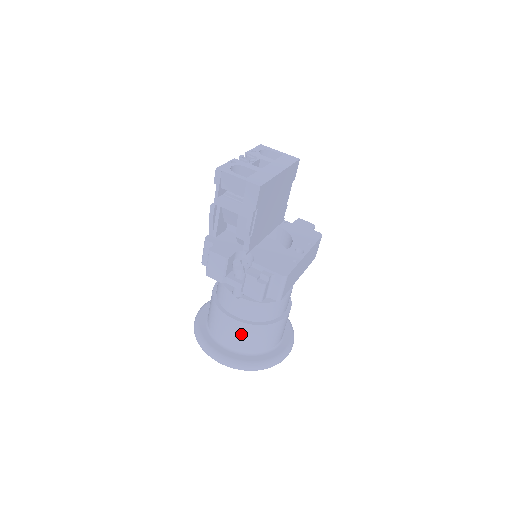
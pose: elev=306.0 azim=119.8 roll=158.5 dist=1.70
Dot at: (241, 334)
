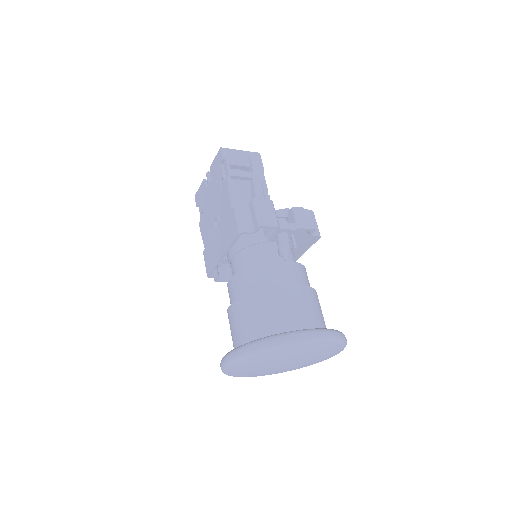
Dot at: (309, 302)
